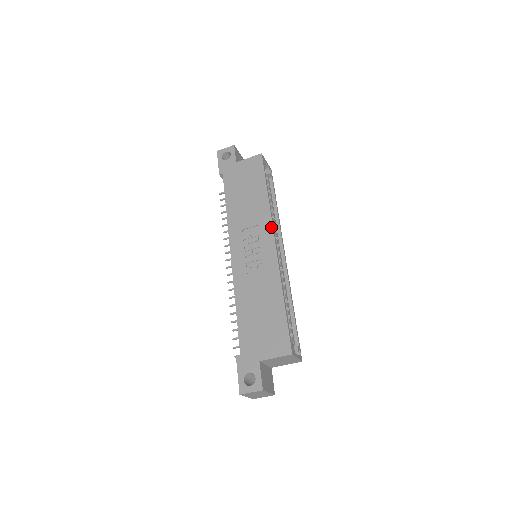
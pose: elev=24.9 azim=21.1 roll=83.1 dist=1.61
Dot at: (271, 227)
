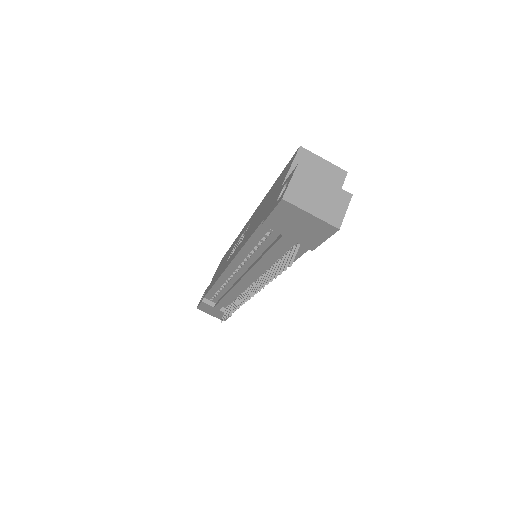
Dot at: (243, 228)
